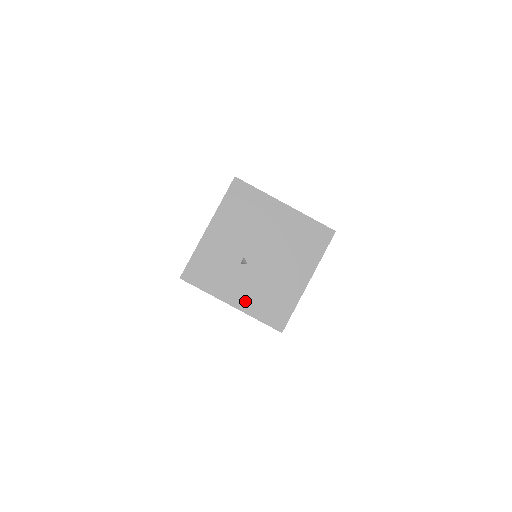
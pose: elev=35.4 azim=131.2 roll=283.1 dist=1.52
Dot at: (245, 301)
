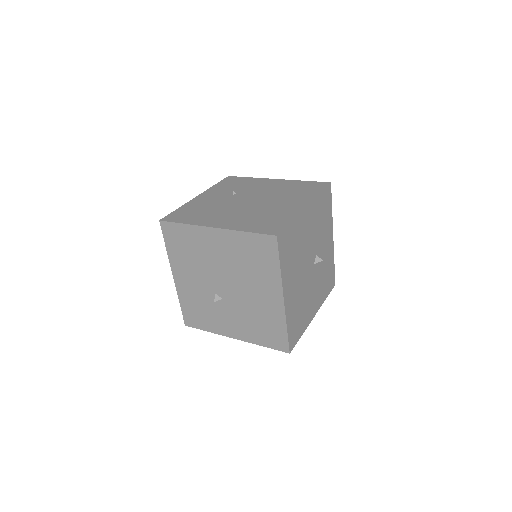
Dot at: (242, 332)
